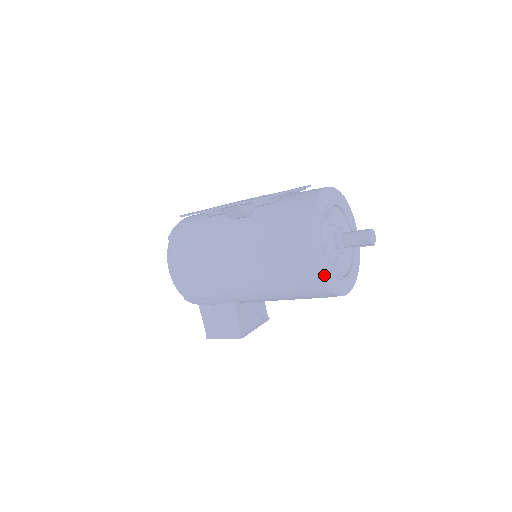
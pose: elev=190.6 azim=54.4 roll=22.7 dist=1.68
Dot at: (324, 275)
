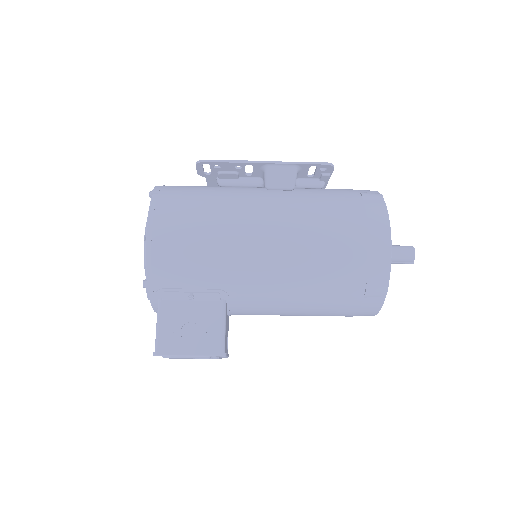
Dot at: (388, 268)
